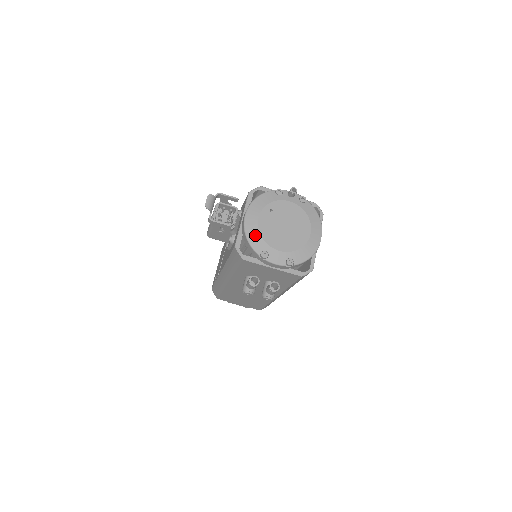
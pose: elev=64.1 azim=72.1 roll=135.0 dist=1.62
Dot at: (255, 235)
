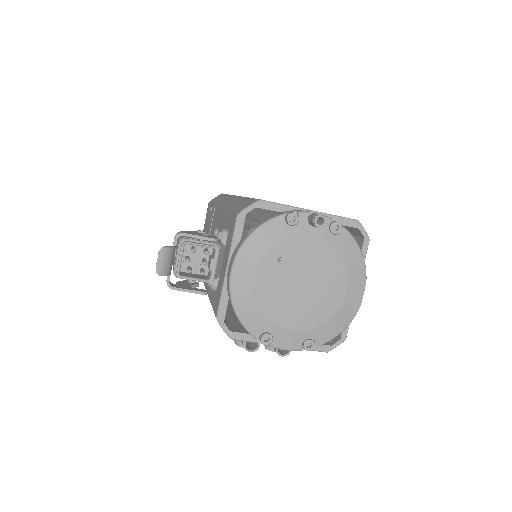
Dot at: (249, 308)
